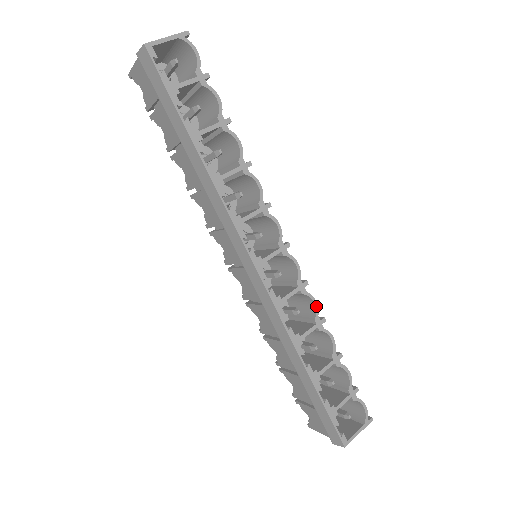
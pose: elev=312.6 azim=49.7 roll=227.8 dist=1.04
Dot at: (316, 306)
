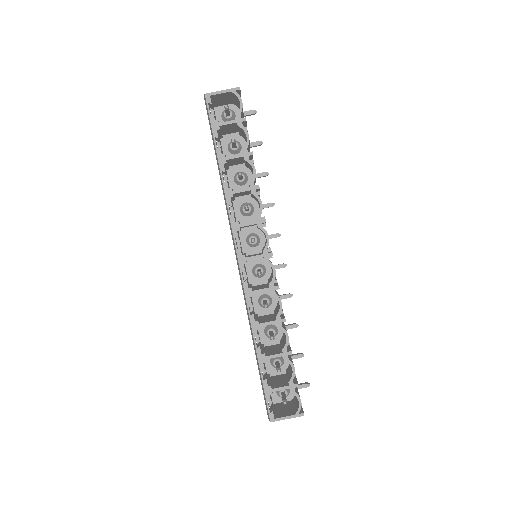
Dot at: (281, 307)
